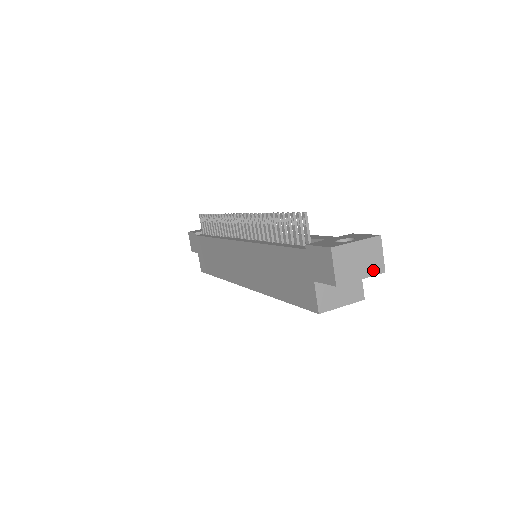
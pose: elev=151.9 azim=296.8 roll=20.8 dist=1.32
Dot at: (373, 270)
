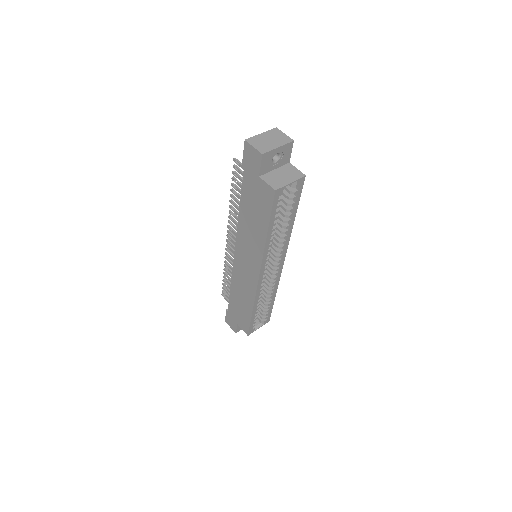
Dot at: (284, 142)
